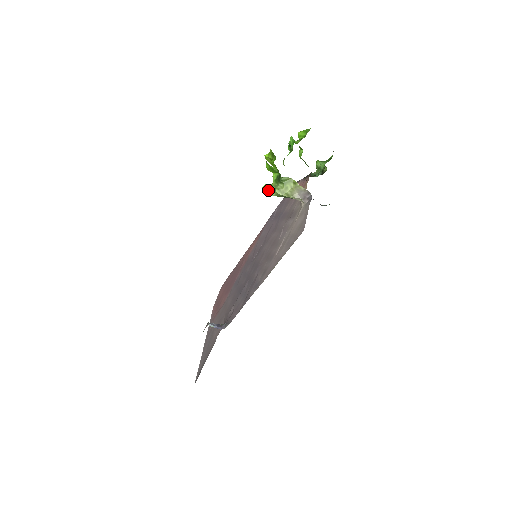
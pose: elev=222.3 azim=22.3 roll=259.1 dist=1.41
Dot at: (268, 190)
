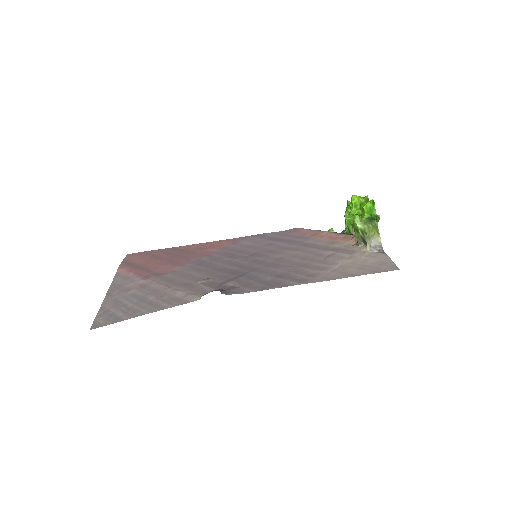
Dot at: (359, 220)
